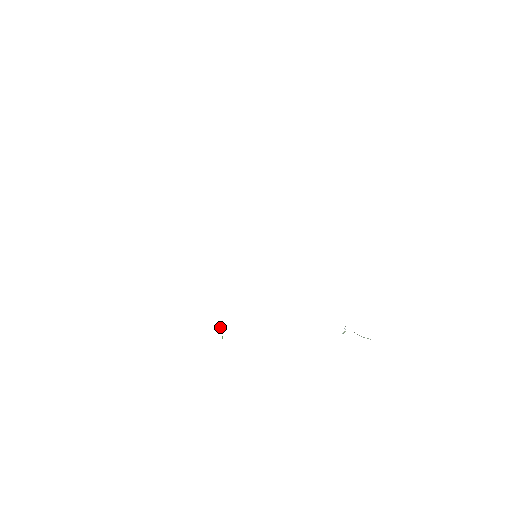
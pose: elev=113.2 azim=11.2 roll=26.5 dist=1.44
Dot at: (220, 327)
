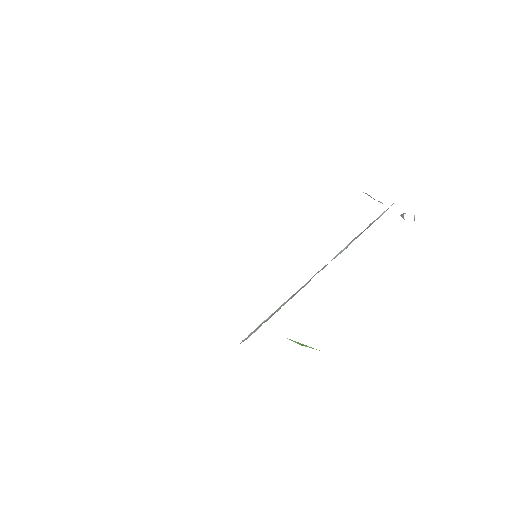
Dot at: (301, 345)
